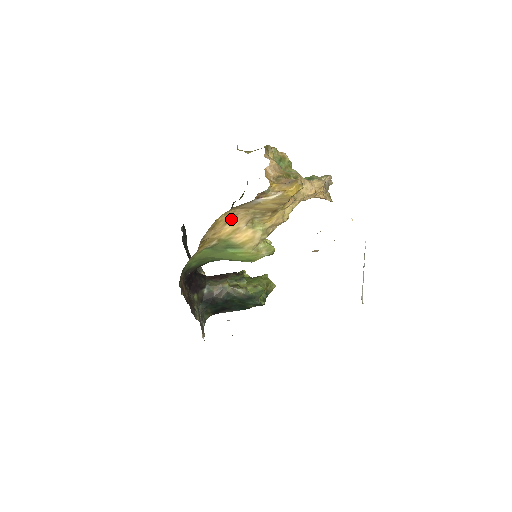
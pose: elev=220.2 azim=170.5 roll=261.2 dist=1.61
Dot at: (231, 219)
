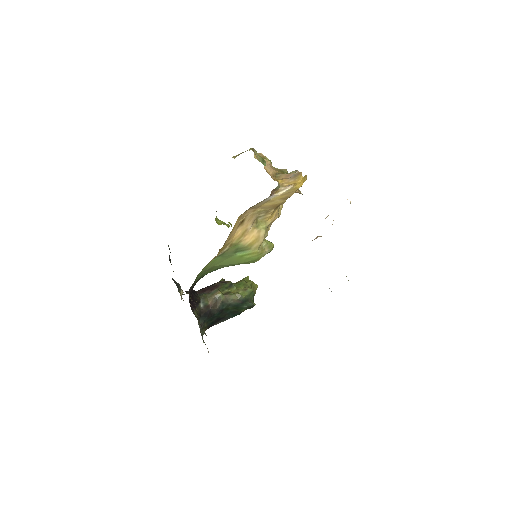
Dot at: (242, 221)
